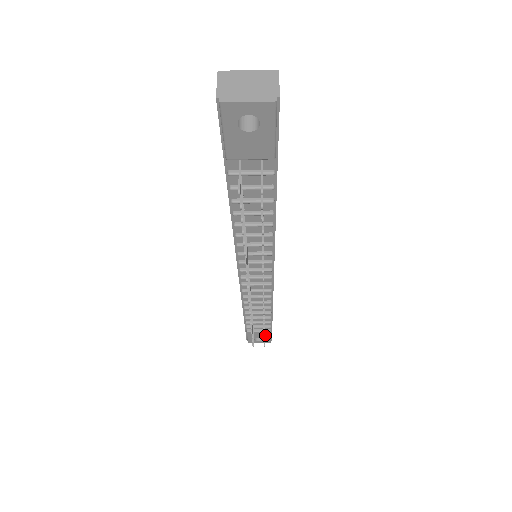
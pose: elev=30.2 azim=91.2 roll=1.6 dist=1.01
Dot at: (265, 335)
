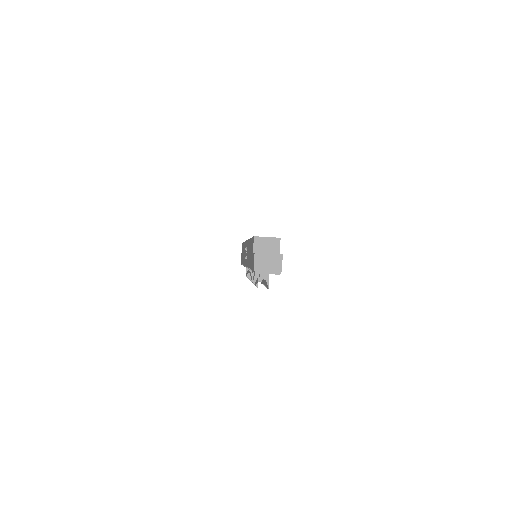
Dot at: occluded
